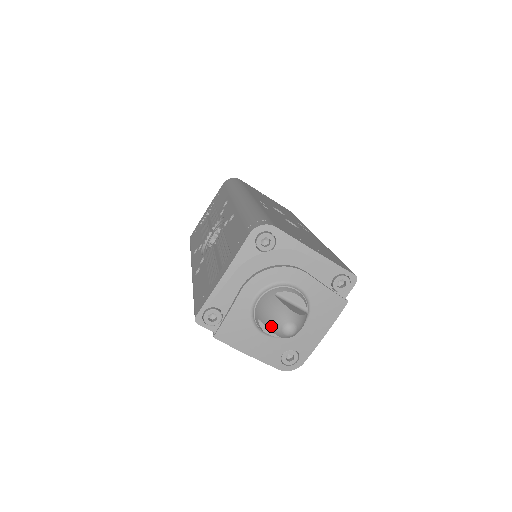
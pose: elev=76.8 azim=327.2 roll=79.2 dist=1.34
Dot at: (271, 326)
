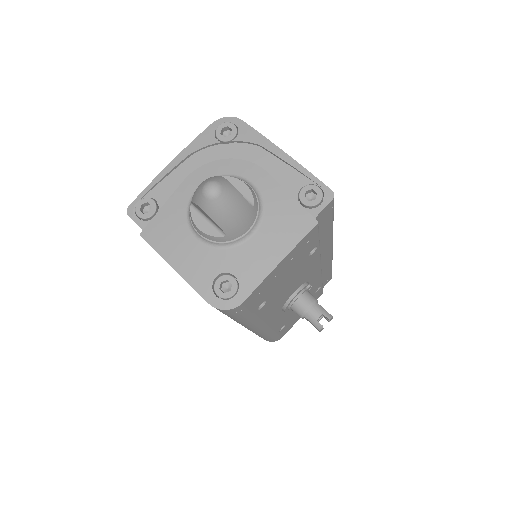
Dot at: (195, 195)
